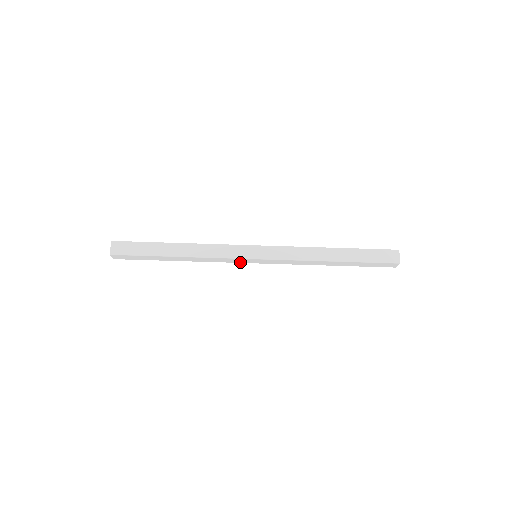
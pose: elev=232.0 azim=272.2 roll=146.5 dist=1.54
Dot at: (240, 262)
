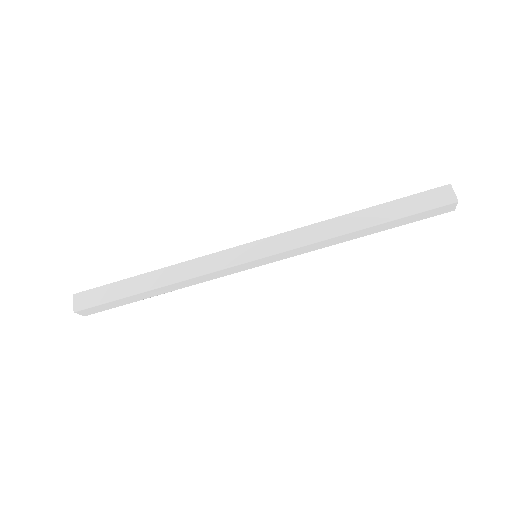
Dot at: (239, 271)
